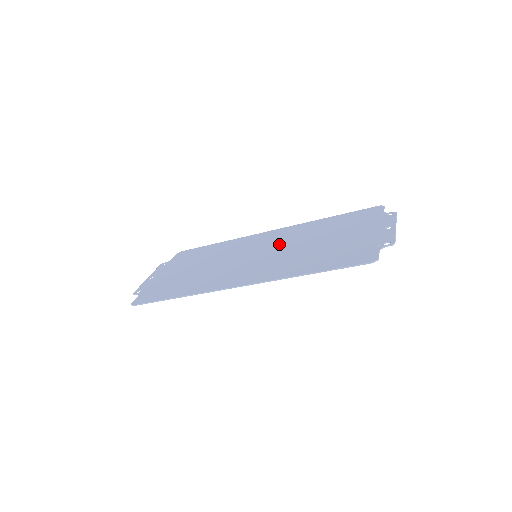
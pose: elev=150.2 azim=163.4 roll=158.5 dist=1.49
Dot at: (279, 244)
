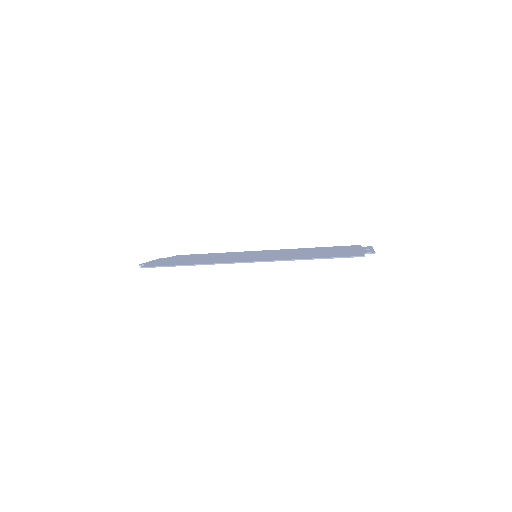
Dot at: (276, 253)
